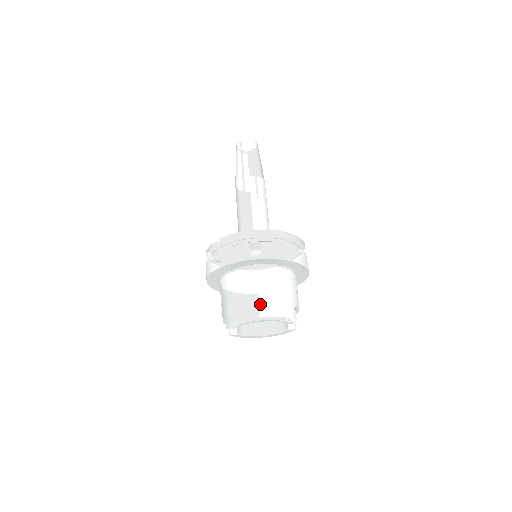
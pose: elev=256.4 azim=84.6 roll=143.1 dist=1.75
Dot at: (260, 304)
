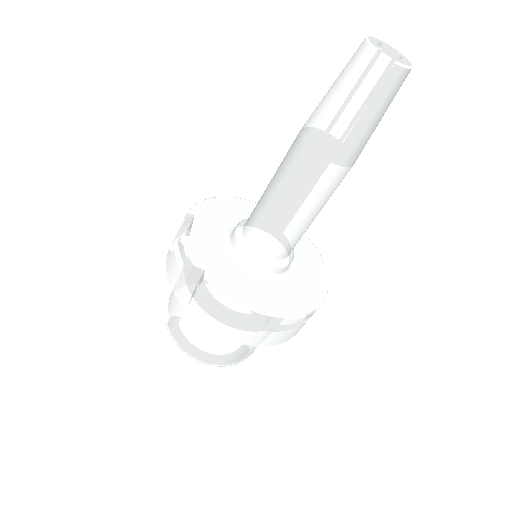
Dot at: (214, 356)
